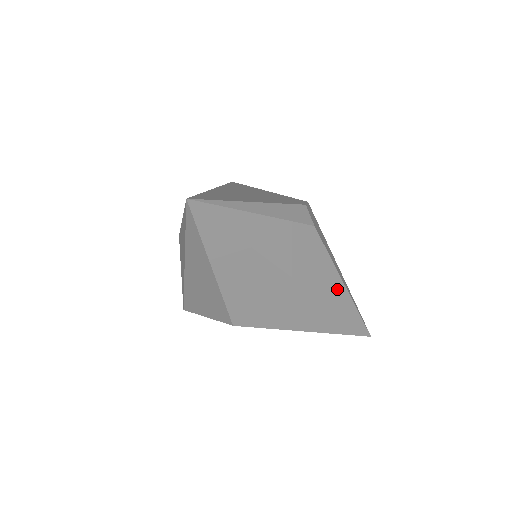
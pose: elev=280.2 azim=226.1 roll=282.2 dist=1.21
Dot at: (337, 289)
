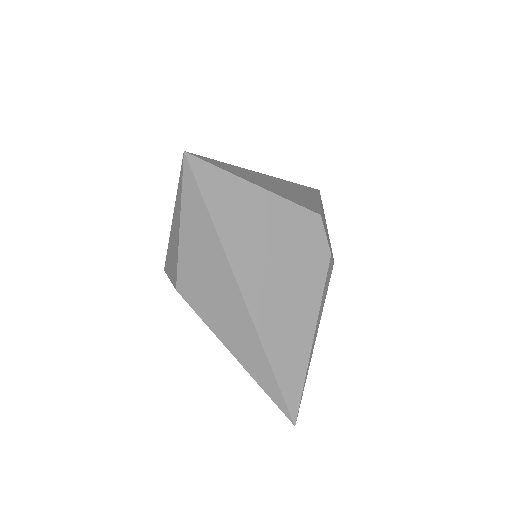
Dot at: occluded
